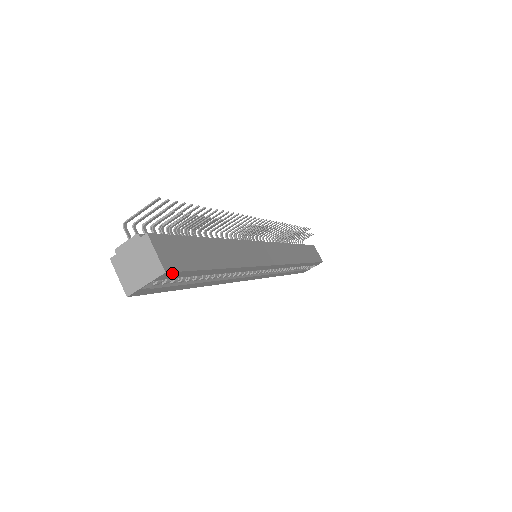
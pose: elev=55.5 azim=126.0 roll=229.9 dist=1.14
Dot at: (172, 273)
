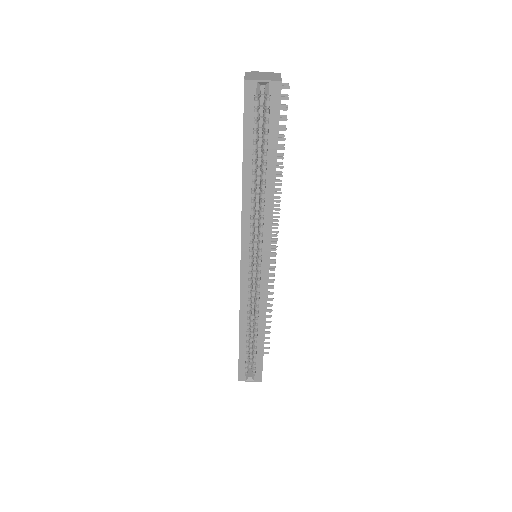
Dot at: (279, 93)
